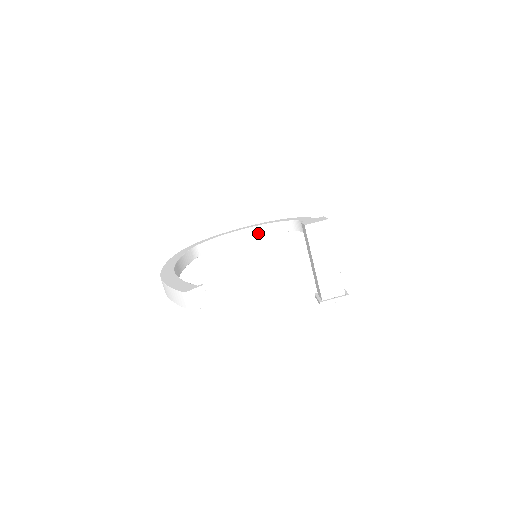
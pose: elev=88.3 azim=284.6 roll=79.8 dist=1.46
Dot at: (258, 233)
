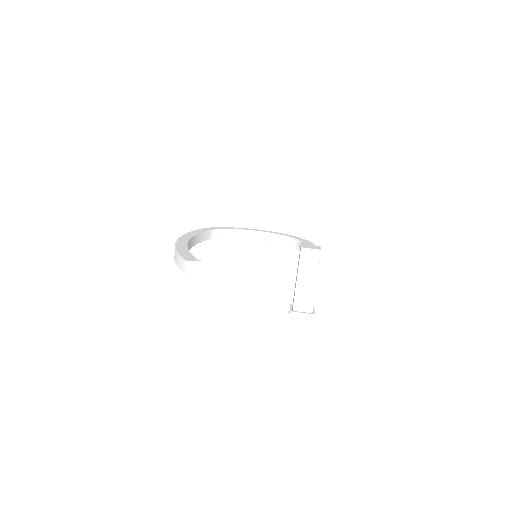
Dot at: (268, 239)
